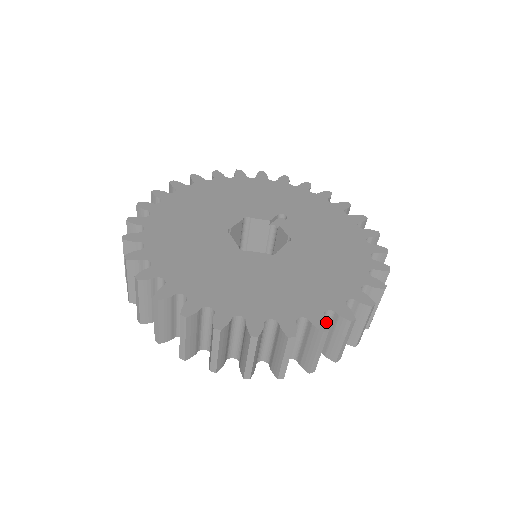
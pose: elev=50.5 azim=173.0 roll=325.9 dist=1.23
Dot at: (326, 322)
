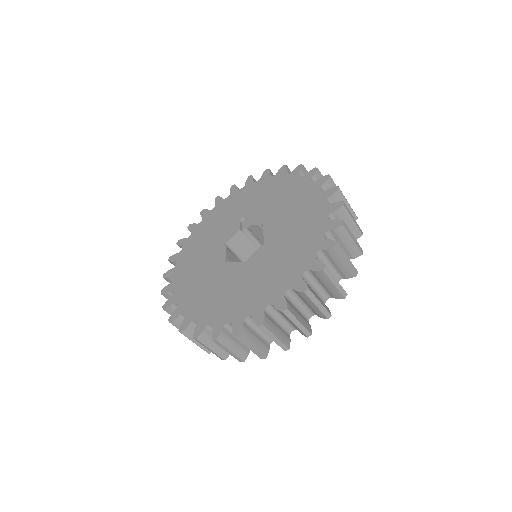
Dot at: (331, 240)
